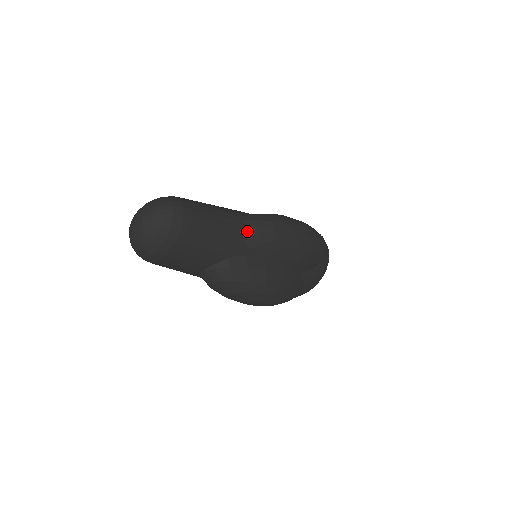
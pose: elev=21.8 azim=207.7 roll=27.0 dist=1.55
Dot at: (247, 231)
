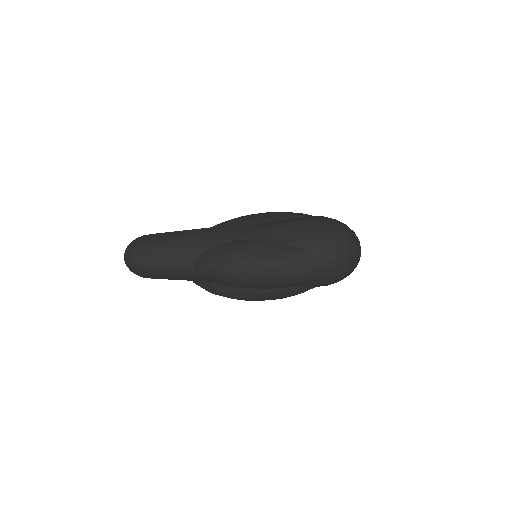
Dot at: (197, 271)
